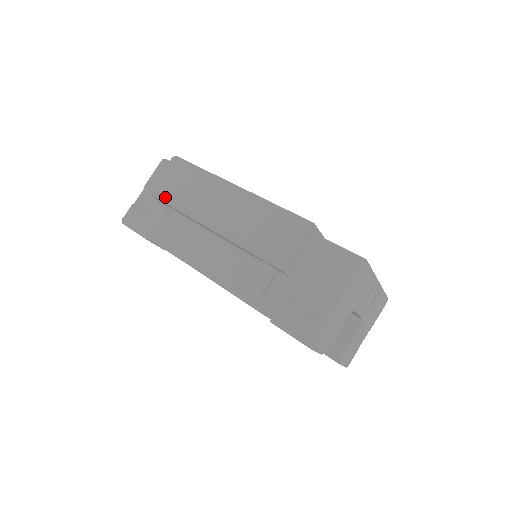
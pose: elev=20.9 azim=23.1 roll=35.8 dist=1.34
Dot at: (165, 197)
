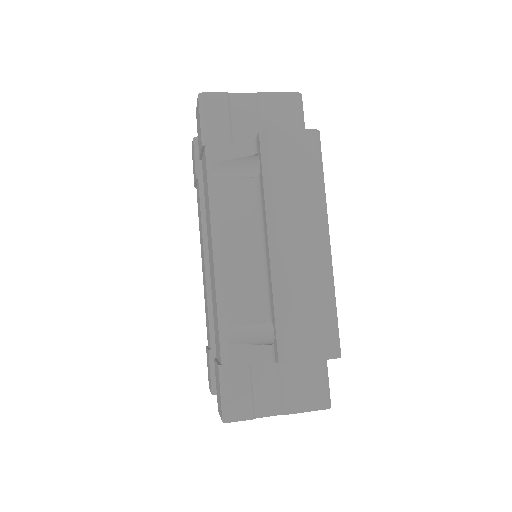
Dot at: (269, 158)
